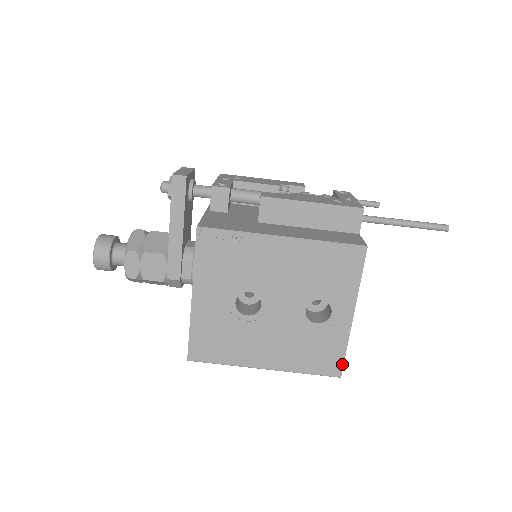
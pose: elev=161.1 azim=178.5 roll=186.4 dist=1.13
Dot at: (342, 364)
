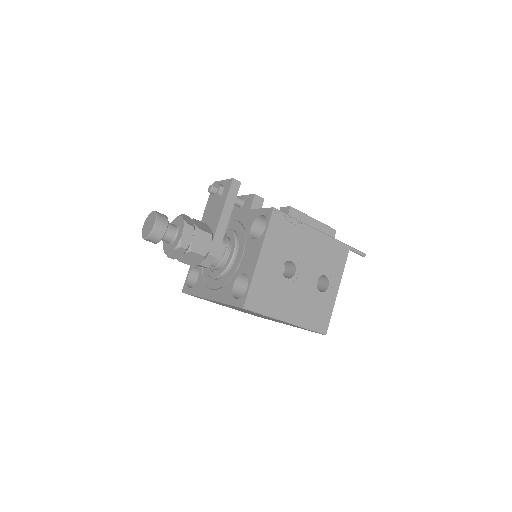
Dot at: (328, 324)
